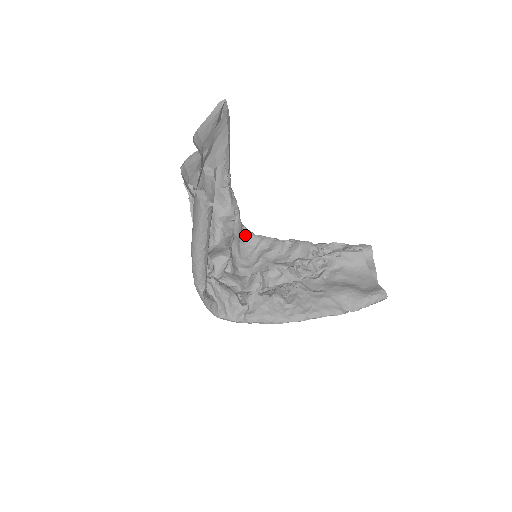
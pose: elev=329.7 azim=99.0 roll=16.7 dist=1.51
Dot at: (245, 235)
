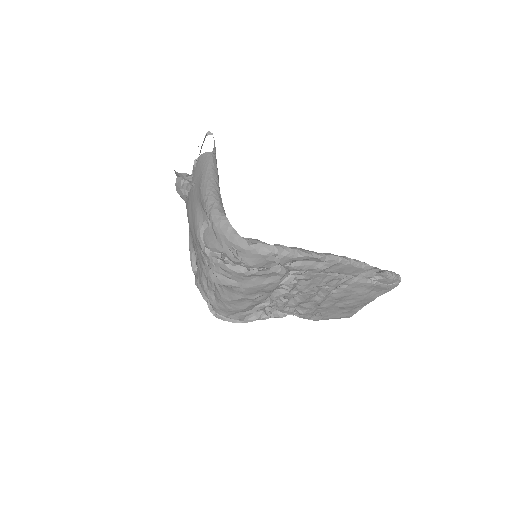
Dot at: occluded
